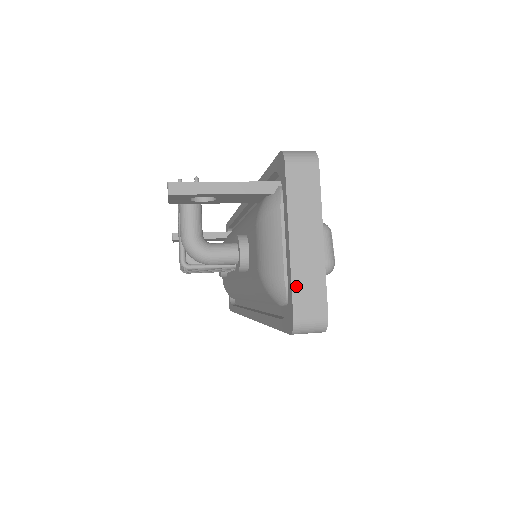
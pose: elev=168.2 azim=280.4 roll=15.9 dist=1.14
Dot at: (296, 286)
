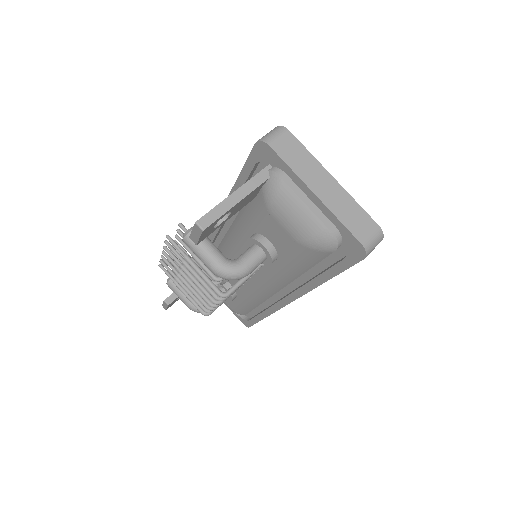
Dot at: (345, 221)
